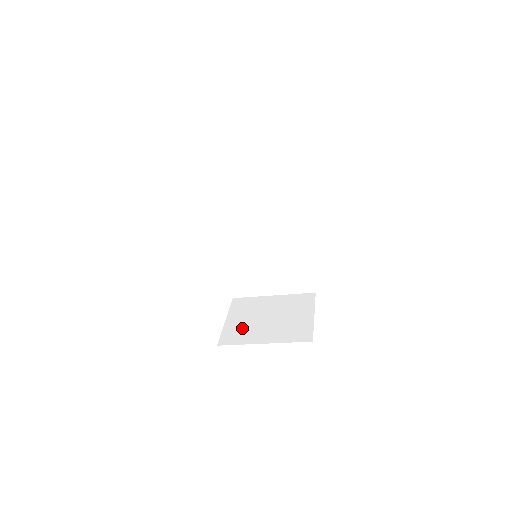
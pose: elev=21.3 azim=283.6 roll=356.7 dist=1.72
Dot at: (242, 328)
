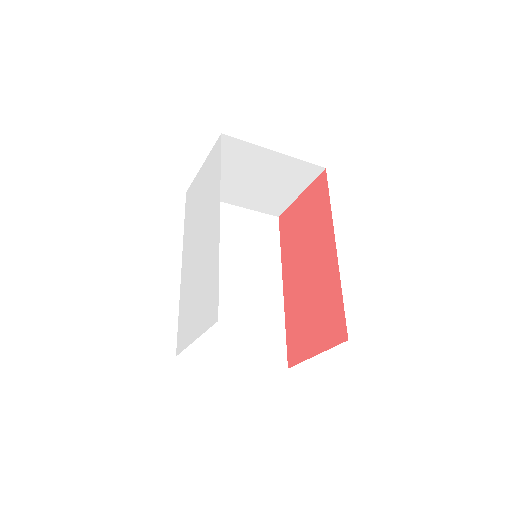
Dot at: occluded
